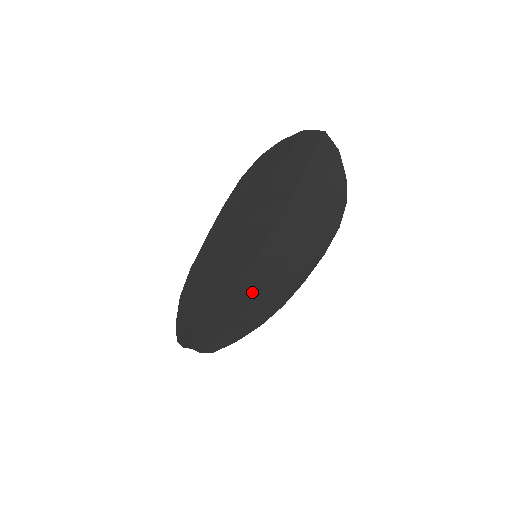
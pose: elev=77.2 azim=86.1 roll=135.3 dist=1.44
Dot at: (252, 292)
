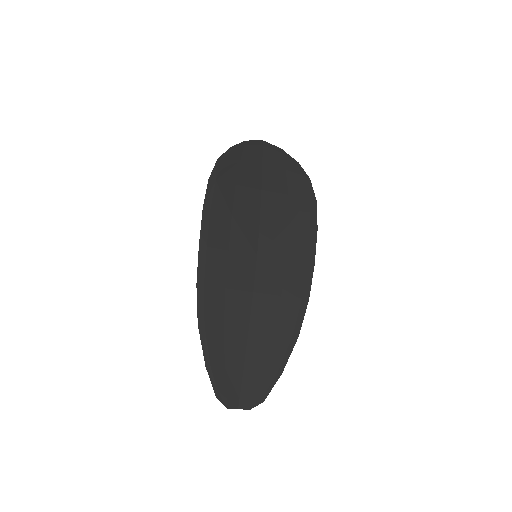
Dot at: (270, 296)
